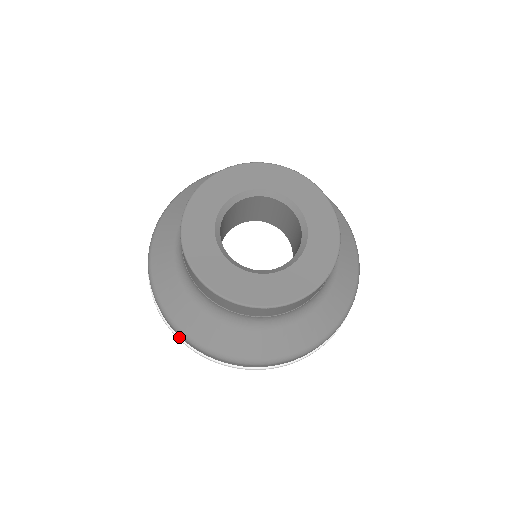
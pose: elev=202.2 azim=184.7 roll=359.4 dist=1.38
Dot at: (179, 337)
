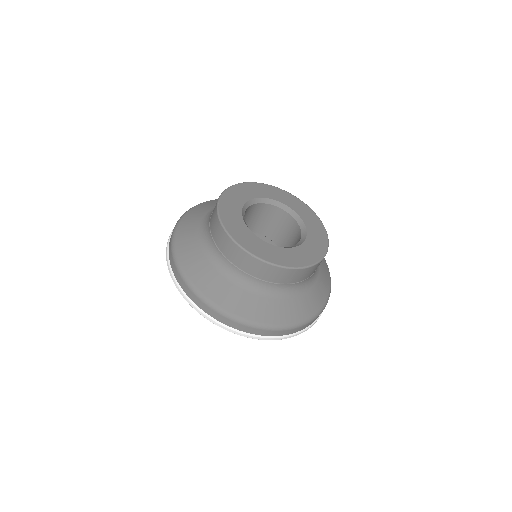
Dot at: (170, 266)
